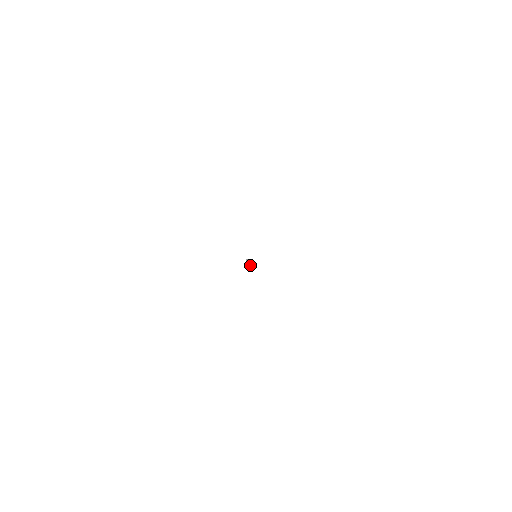
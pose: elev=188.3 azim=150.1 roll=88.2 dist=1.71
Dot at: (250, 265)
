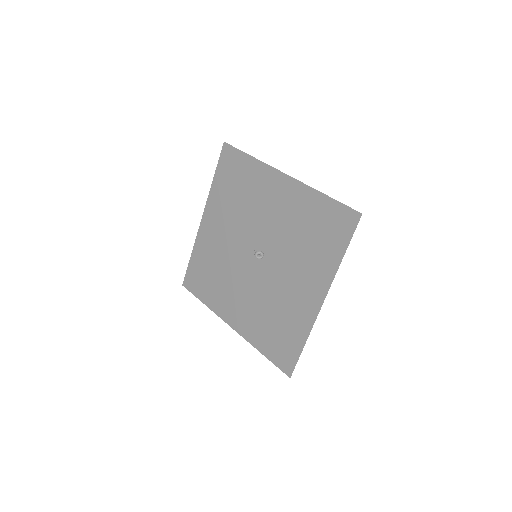
Dot at: (263, 254)
